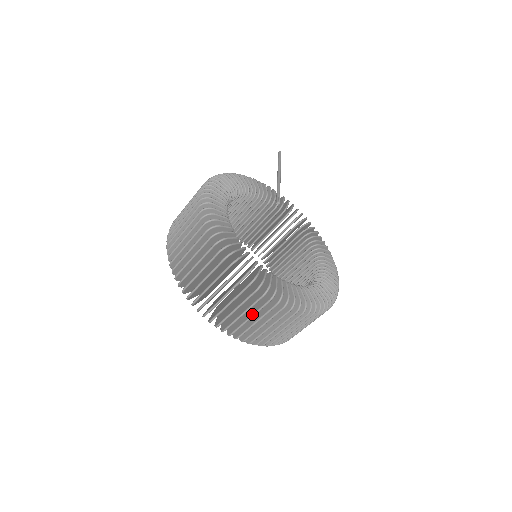
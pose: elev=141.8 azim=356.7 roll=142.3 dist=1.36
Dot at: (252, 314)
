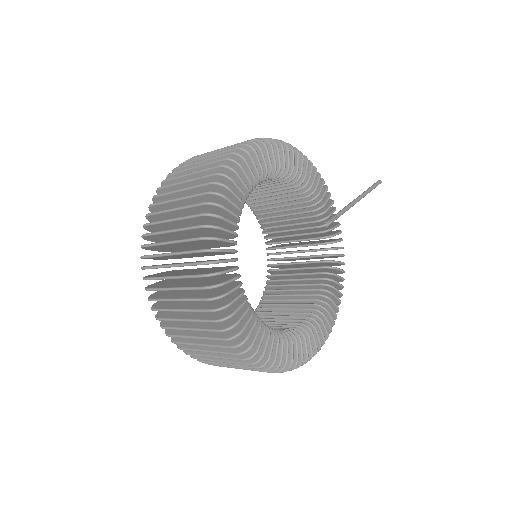
Dot at: (186, 308)
